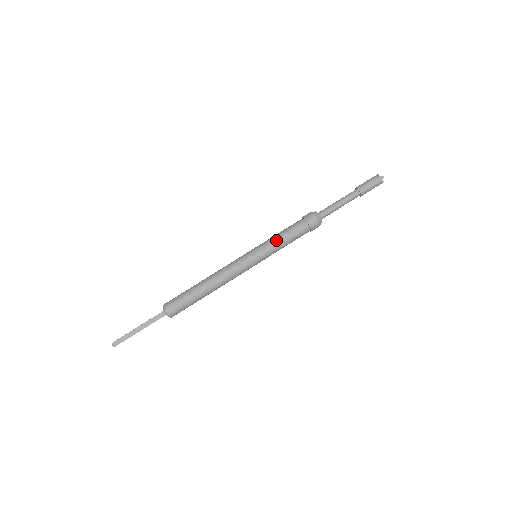
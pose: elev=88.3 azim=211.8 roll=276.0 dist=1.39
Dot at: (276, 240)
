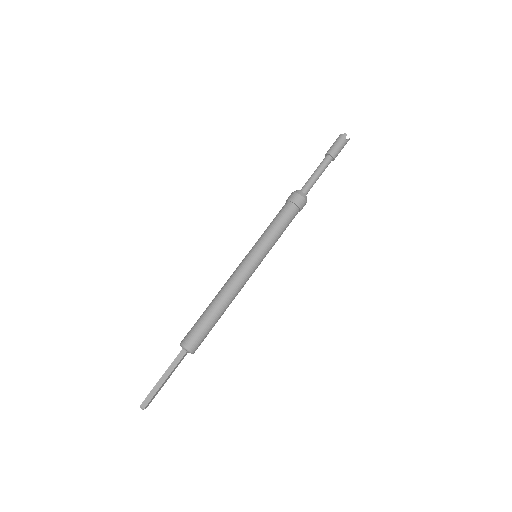
Dot at: (268, 231)
